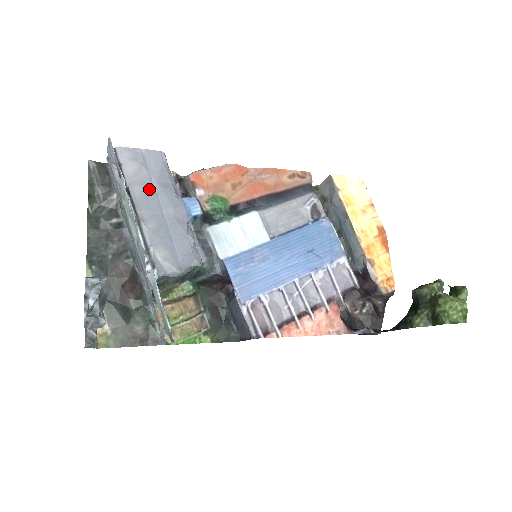
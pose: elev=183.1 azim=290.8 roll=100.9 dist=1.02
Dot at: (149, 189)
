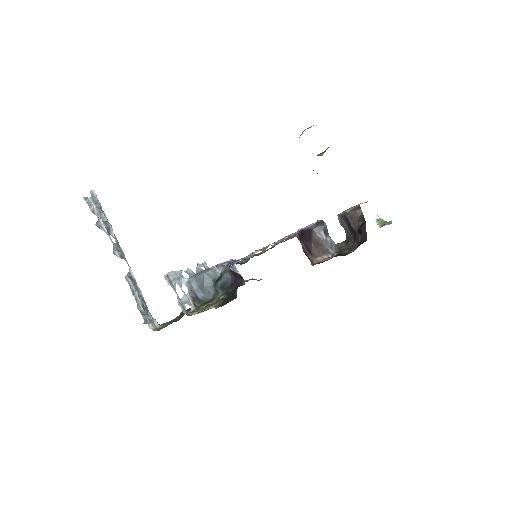
Dot at: occluded
